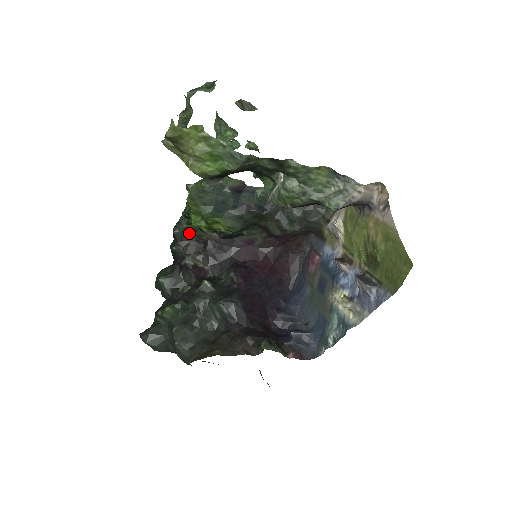
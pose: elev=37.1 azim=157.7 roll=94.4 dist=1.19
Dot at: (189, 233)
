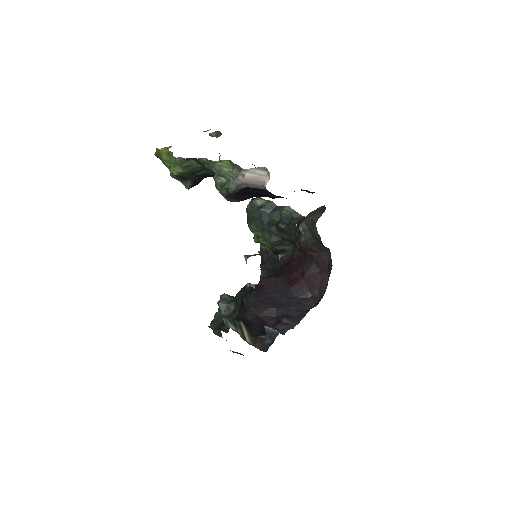
Dot at: (265, 253)
